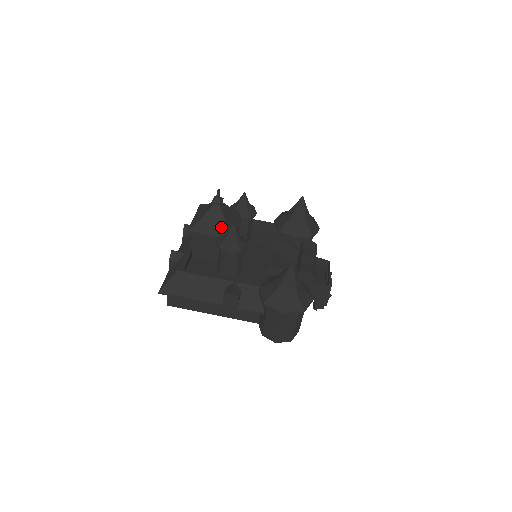
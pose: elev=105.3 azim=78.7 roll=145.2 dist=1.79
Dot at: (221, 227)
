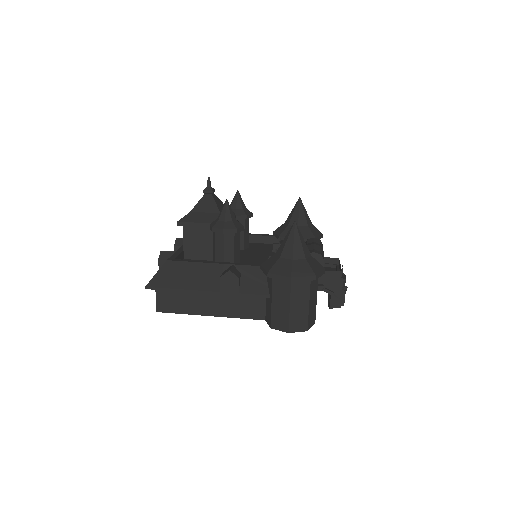
Dot at: (214, 214)
